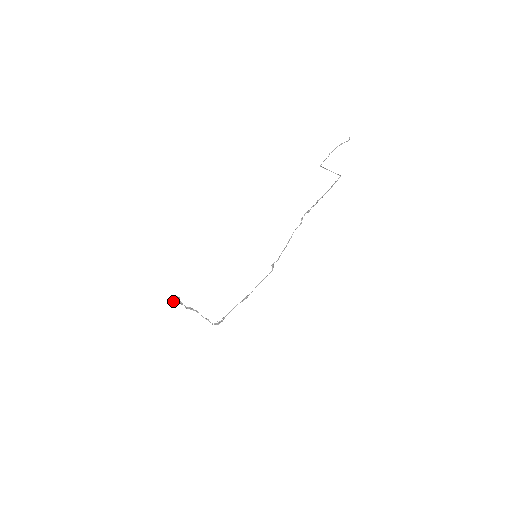
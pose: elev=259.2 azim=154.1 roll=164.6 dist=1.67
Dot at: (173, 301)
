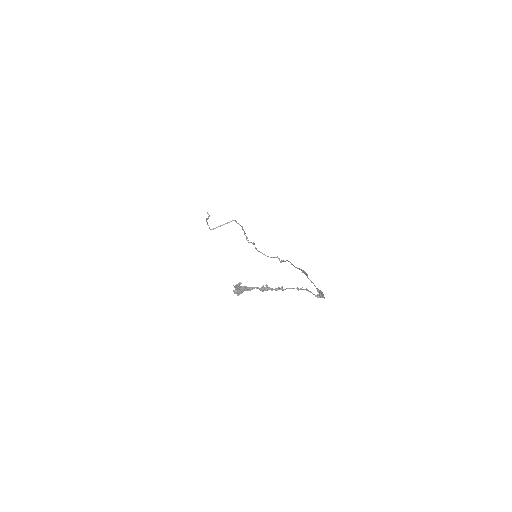
Dot at: occluded
